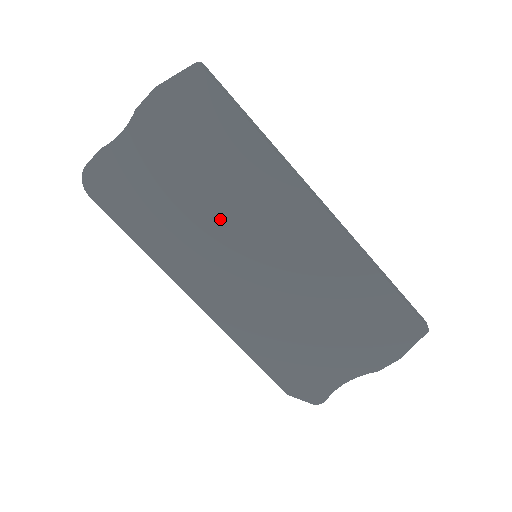
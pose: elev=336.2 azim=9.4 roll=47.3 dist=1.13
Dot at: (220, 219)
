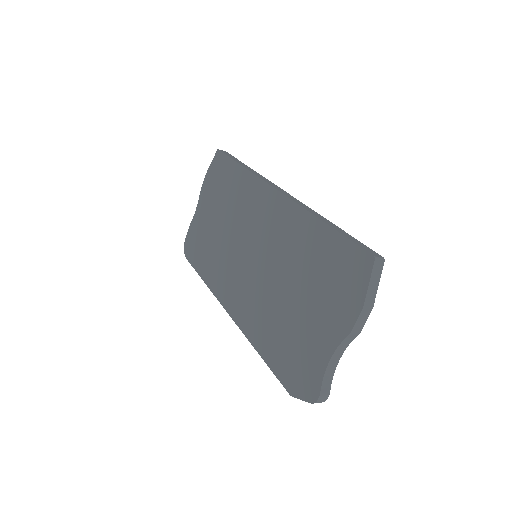
Dot at: (233, 236)
